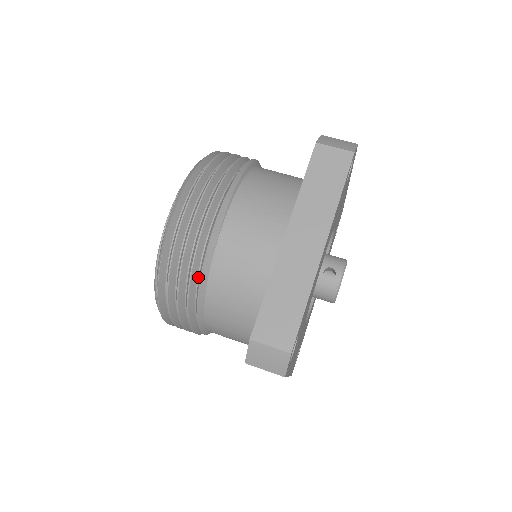
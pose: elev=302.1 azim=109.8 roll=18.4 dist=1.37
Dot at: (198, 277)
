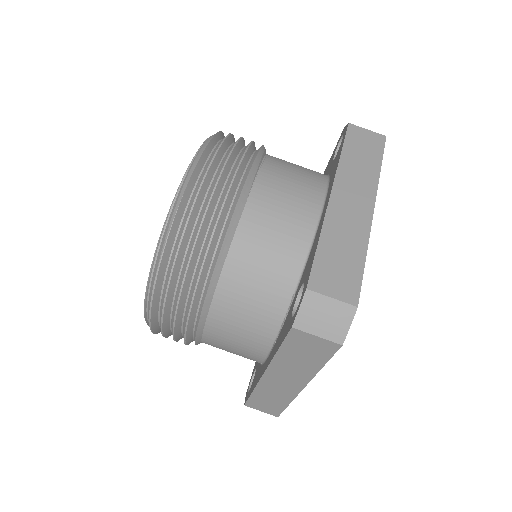
Dot at: (220, 237)
